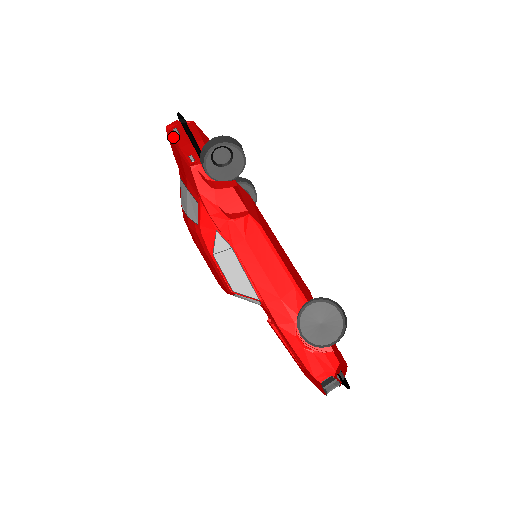
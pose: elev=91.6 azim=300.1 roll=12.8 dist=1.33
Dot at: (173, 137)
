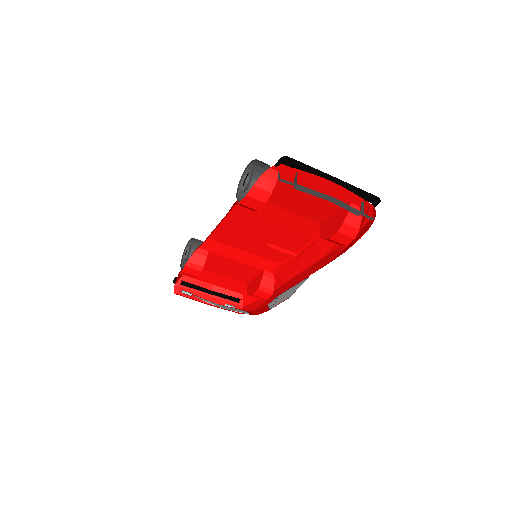
Dot at: occluded
